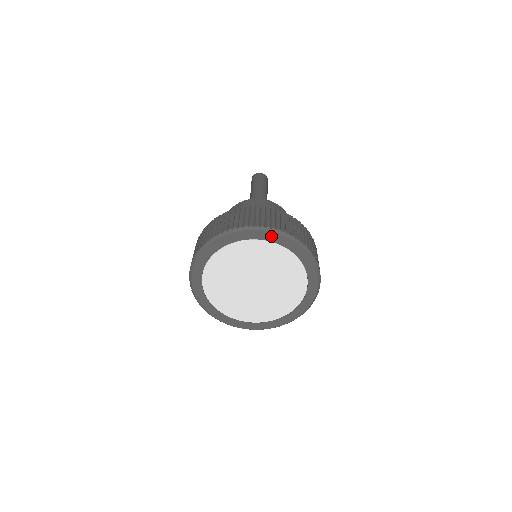
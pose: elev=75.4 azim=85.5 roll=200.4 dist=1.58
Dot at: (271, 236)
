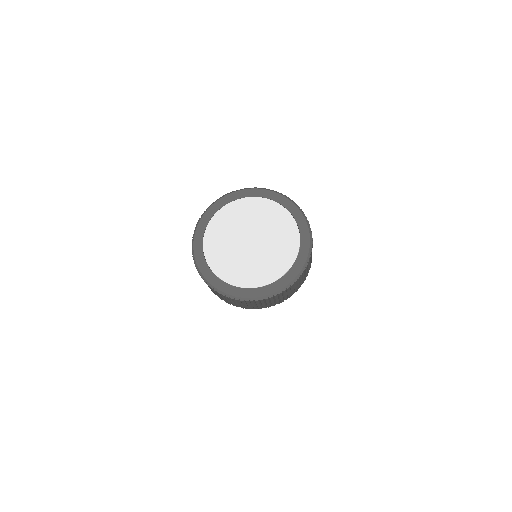
Dot at: (246, 193)
